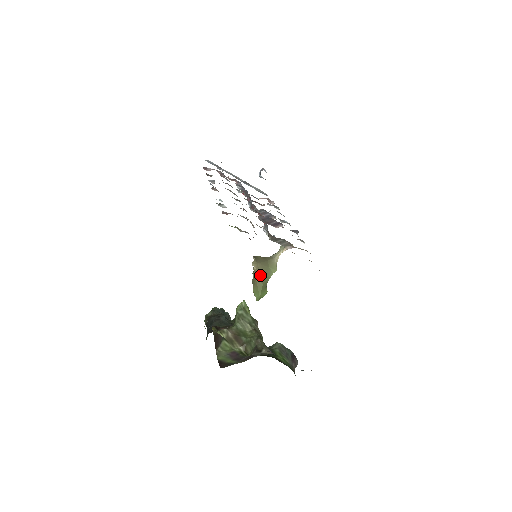
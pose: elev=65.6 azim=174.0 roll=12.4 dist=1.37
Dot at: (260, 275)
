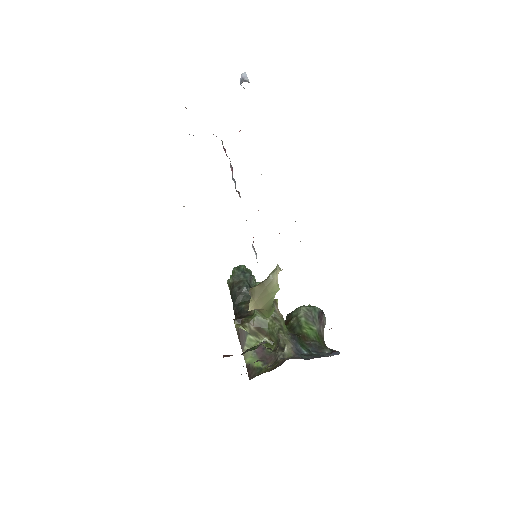
Dot at: (261, 309)
